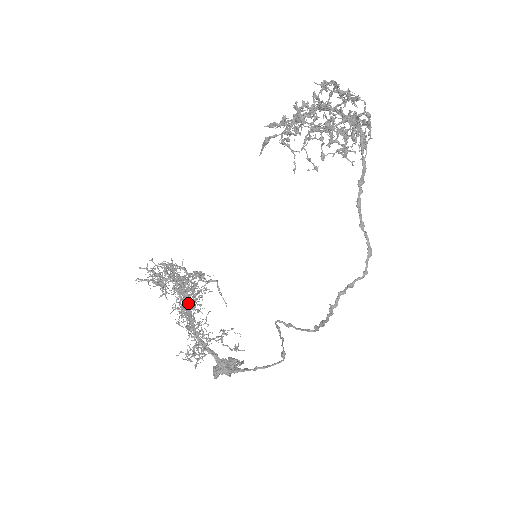
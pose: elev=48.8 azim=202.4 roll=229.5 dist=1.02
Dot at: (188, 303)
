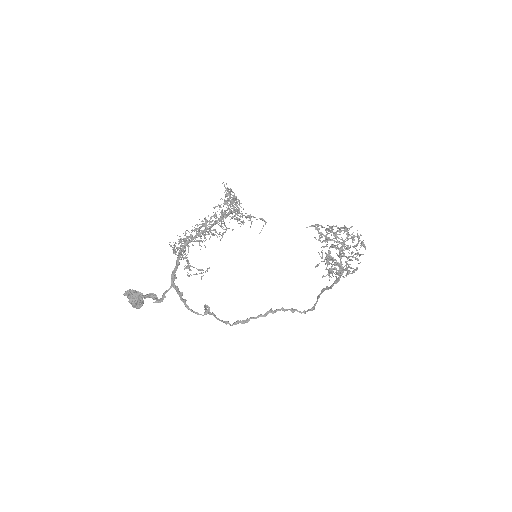
Dot at: (212, 226)
